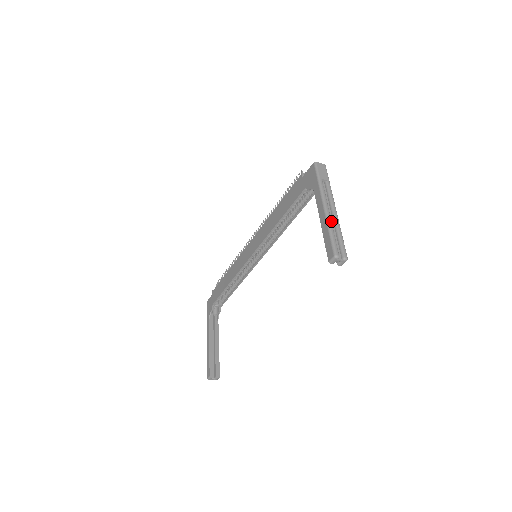
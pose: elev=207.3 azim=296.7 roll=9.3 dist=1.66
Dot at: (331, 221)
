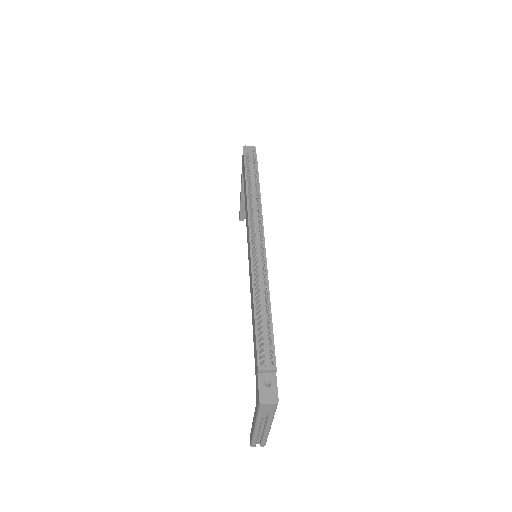
Dot at: (258, 435)
